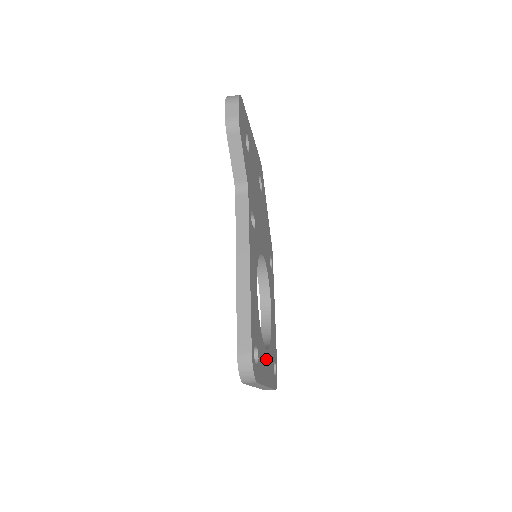
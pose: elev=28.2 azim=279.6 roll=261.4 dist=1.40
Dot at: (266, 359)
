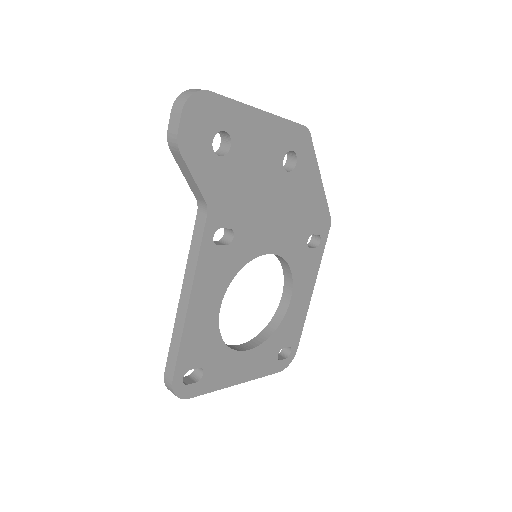
Dot at: (243, 360)
